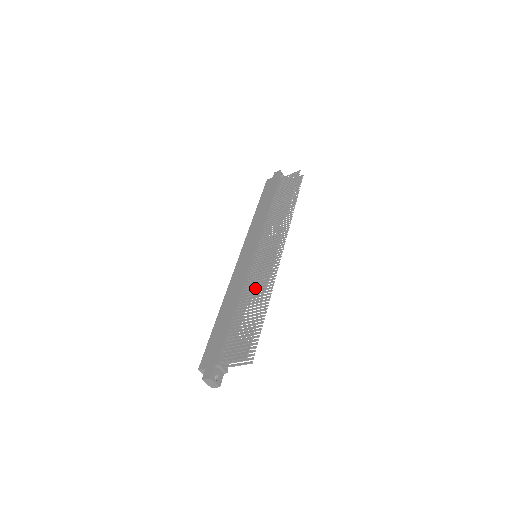
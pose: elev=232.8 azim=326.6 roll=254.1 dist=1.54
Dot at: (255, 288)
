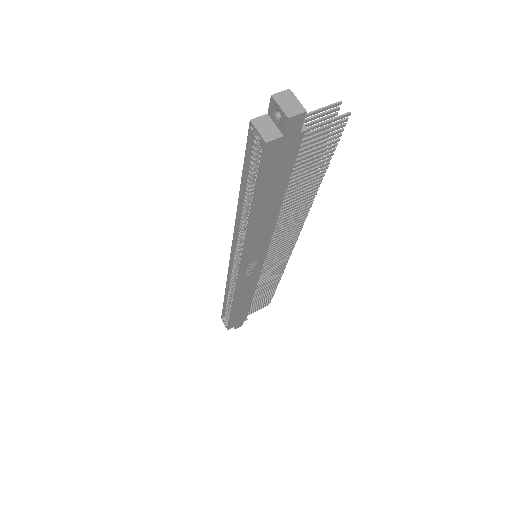
Dot at: occluded
